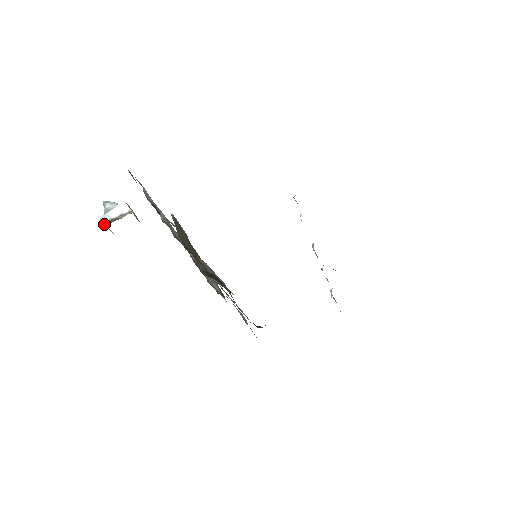
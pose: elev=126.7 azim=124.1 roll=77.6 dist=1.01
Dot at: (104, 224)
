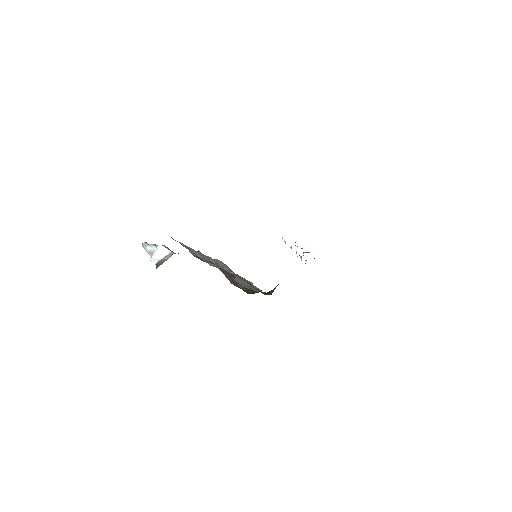
Dot at: (156, 265)
